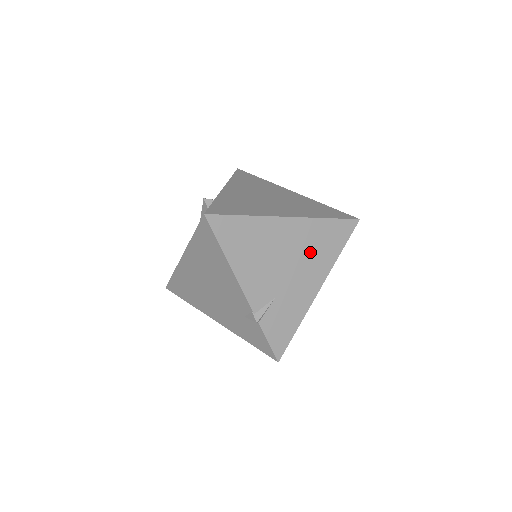
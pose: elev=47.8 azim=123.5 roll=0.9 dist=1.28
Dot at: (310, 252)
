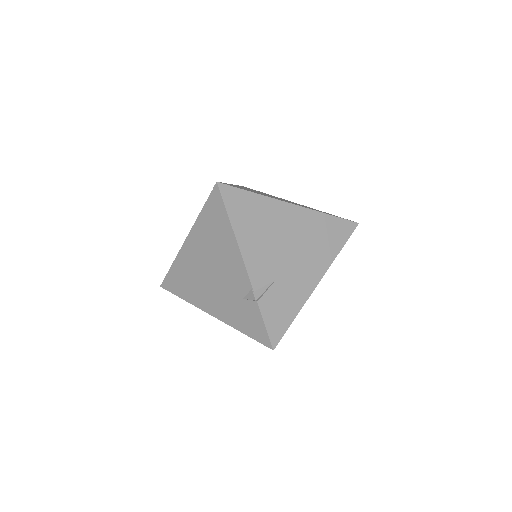
Dot at: (312, 243)
